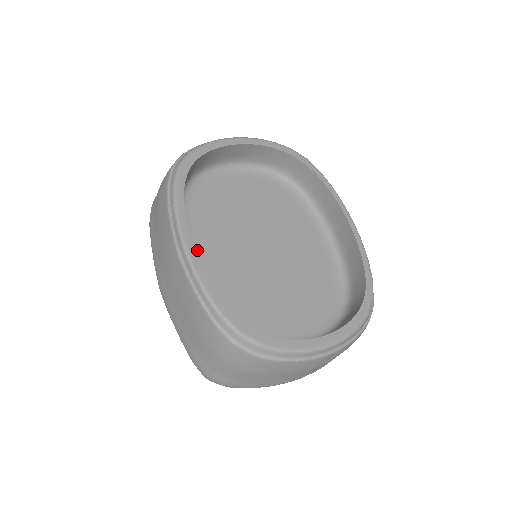
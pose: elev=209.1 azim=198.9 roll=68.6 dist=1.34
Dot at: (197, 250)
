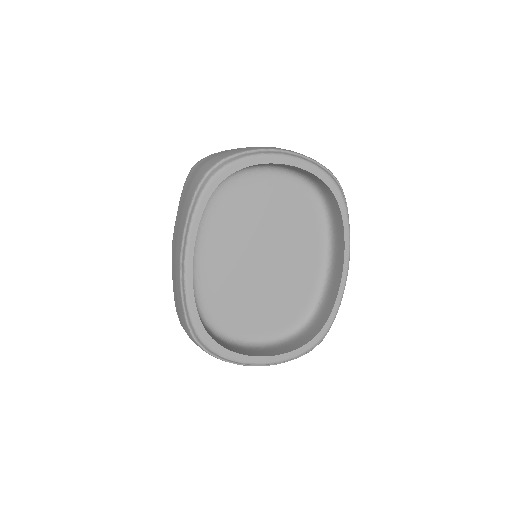
Dot at: (204, 246)
